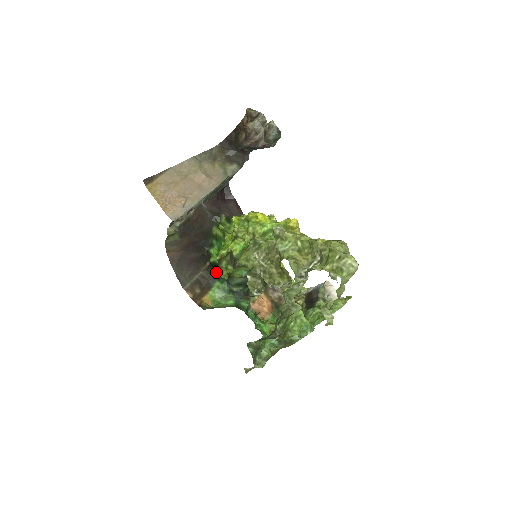
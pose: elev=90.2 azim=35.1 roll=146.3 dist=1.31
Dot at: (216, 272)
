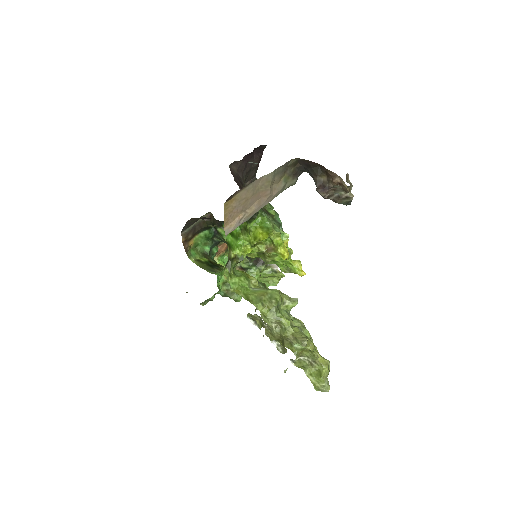
Dot at: (228, 277)
